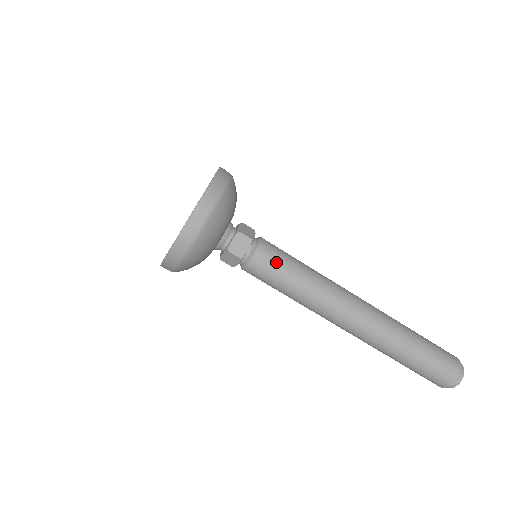
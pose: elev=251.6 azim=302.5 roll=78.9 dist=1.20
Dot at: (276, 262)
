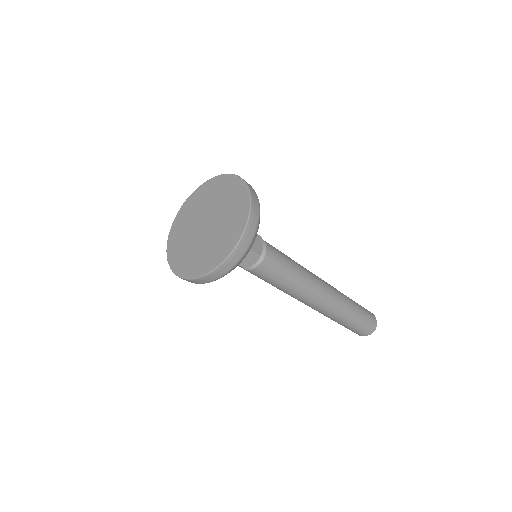
Dot at: (261, 278)
